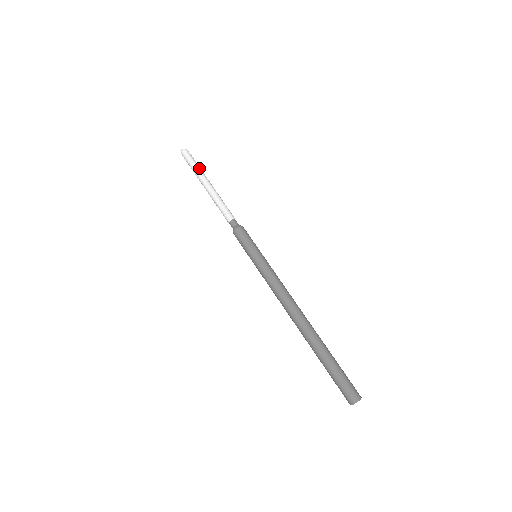
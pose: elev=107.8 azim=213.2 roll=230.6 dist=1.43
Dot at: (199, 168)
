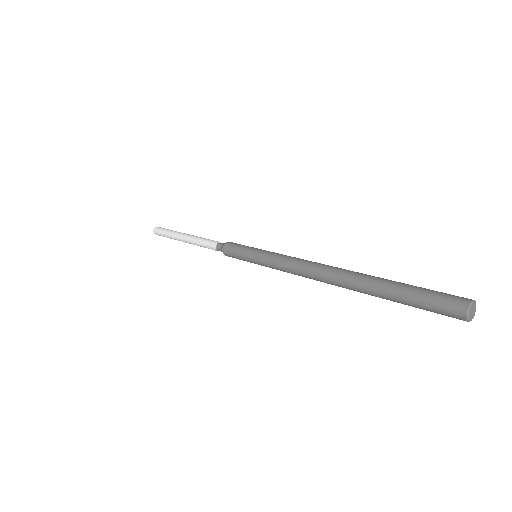
Dot at: (175, 231)
